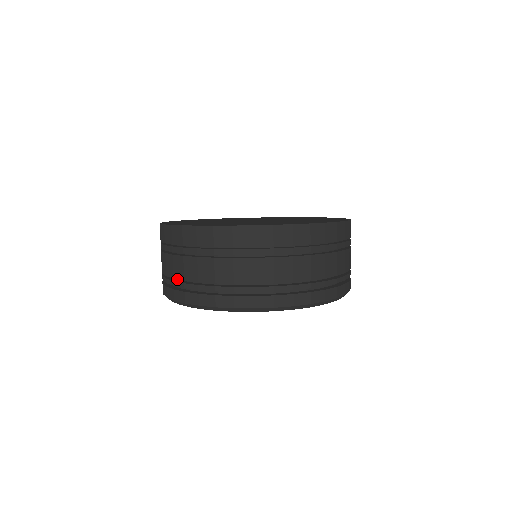
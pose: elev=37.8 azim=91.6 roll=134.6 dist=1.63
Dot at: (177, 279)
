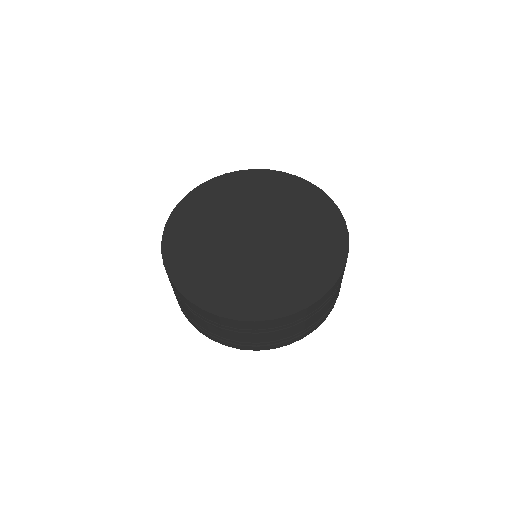
Dot at: occluded
